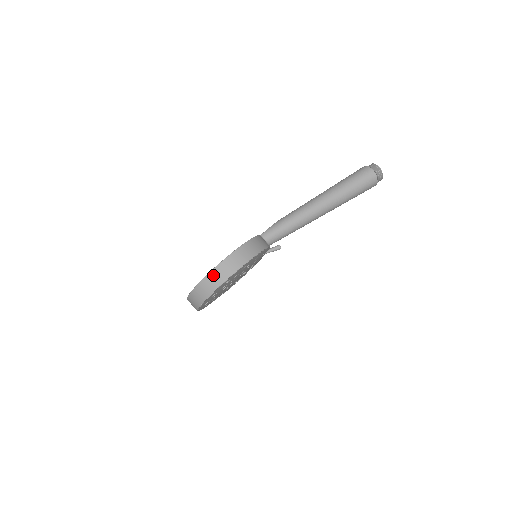
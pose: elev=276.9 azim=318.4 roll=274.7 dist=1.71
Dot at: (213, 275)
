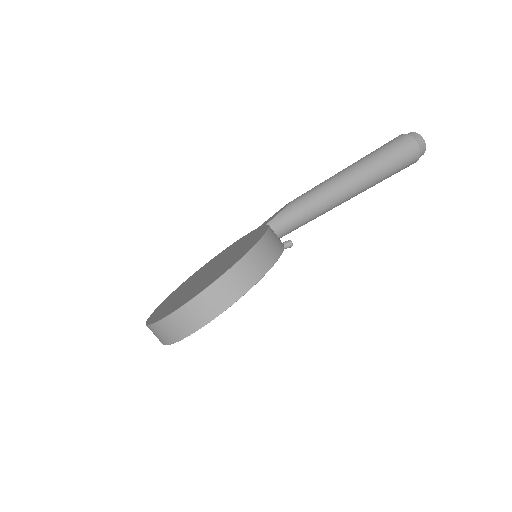
Dot at: (211, 294)
